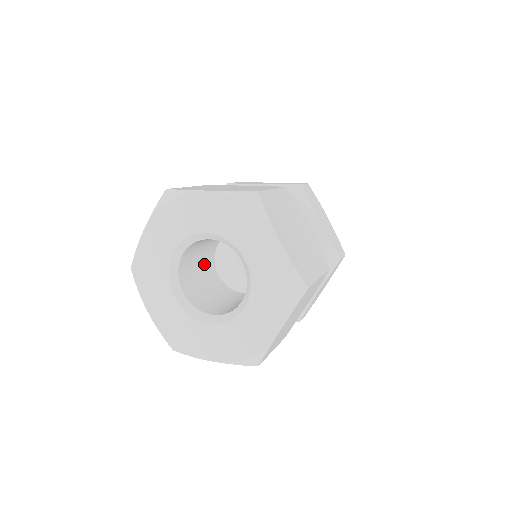
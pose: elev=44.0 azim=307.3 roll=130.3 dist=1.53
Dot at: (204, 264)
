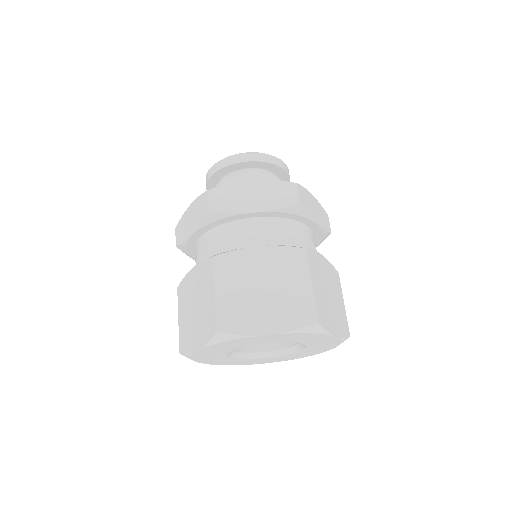
Dot at: occluded
